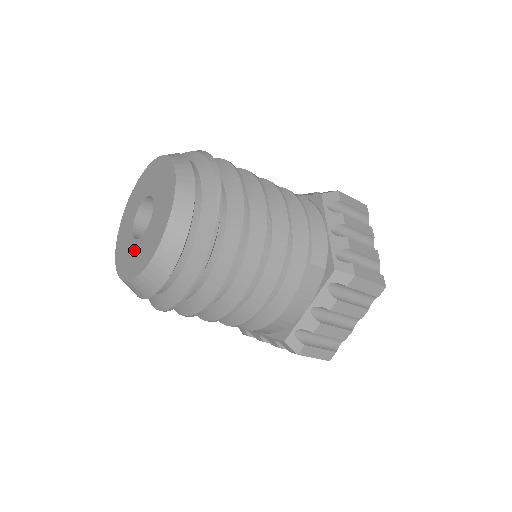
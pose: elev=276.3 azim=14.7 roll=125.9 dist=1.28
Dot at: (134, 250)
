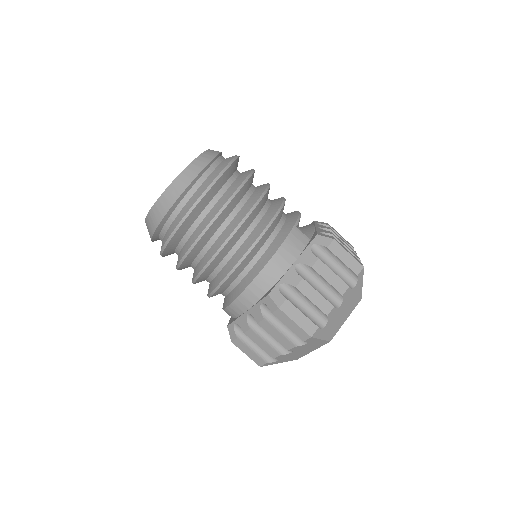
Dot at: occluded
